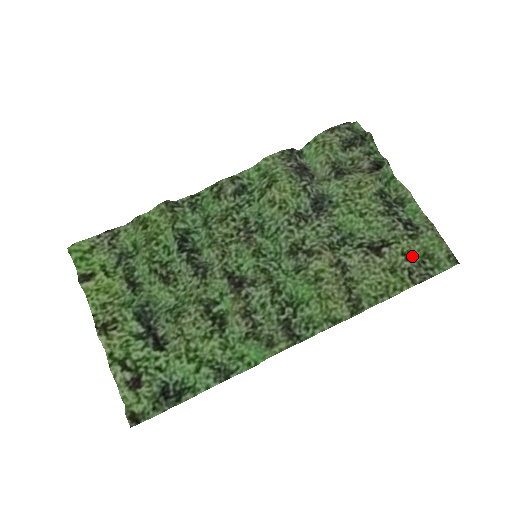
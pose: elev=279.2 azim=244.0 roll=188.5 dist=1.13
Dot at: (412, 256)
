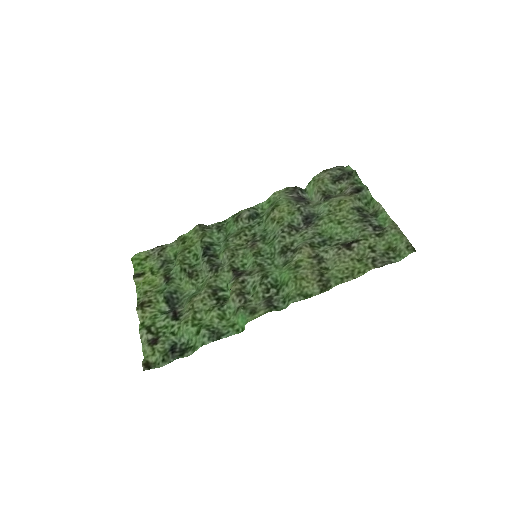
Dot at: (378, 249)
